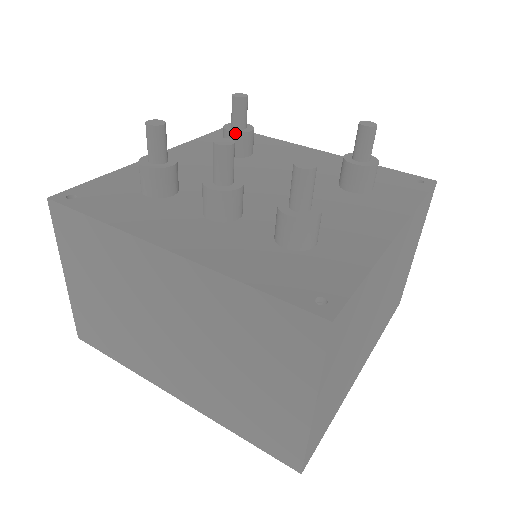
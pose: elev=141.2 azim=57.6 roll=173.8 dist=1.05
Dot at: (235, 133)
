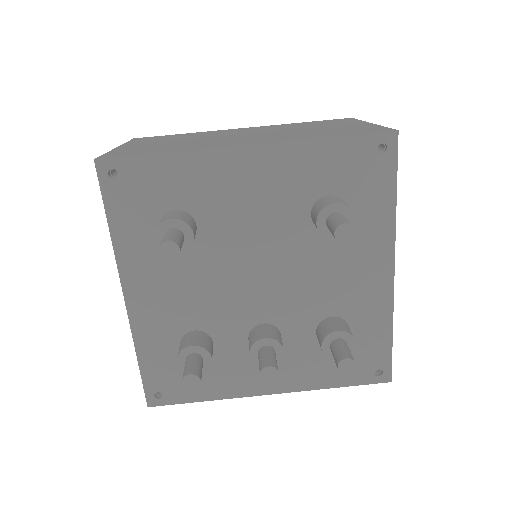
Dot at: occluded
